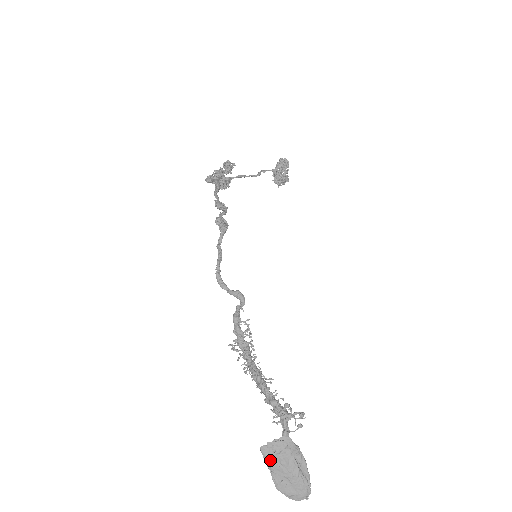
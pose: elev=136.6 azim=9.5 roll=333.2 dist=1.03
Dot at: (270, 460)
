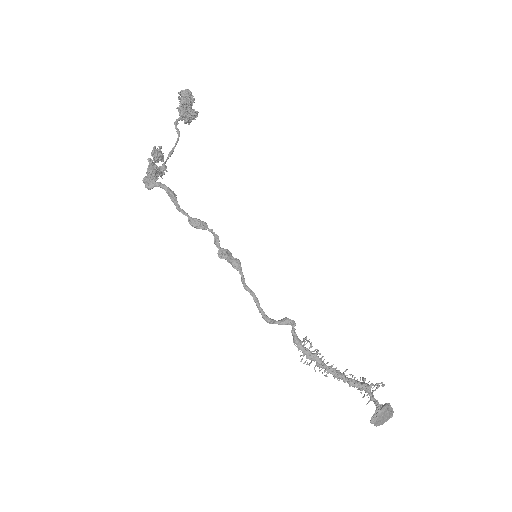
Dot at: (376, 422)
